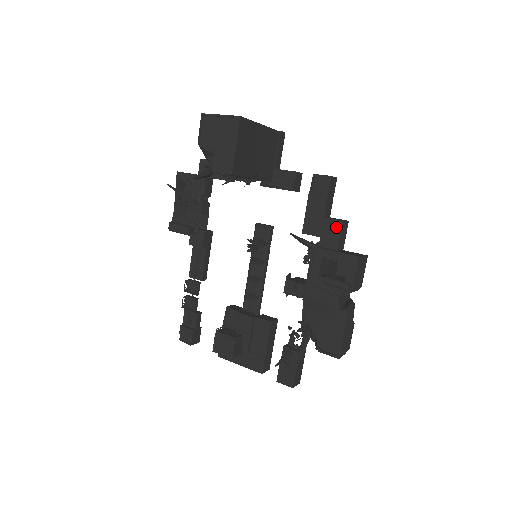
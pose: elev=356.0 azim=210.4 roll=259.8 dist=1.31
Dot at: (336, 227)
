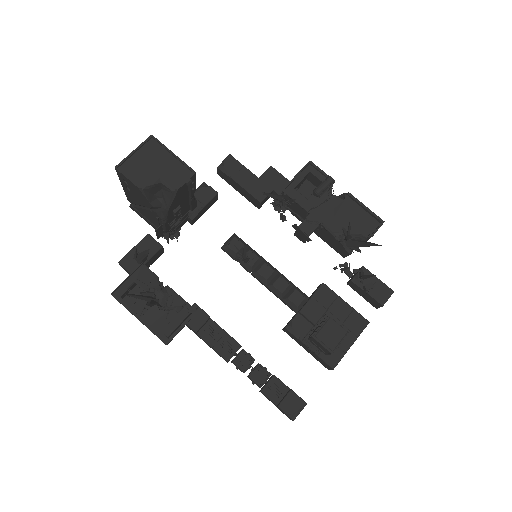
Dot at: (273, 173)
